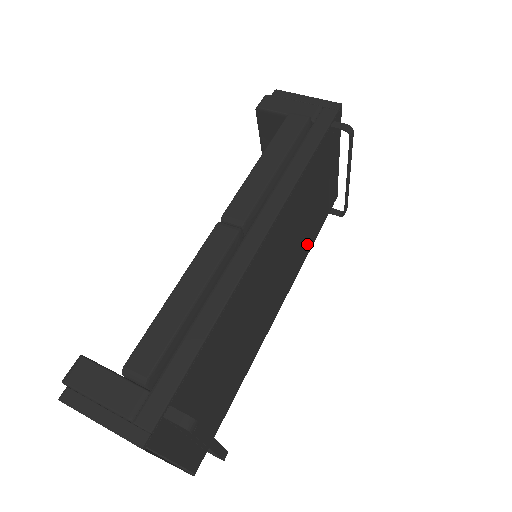
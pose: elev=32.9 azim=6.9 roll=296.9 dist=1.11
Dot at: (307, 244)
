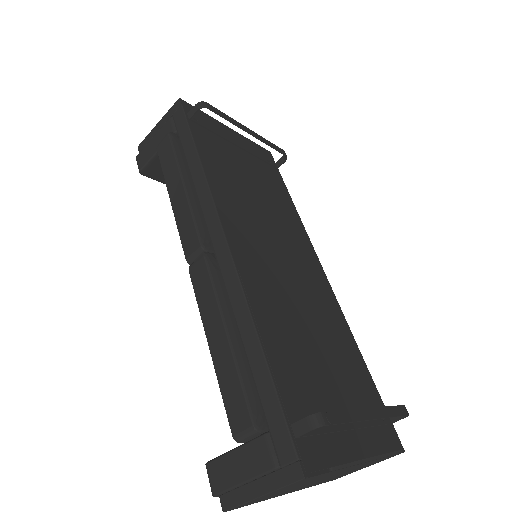
Dot at: (285, 205)
